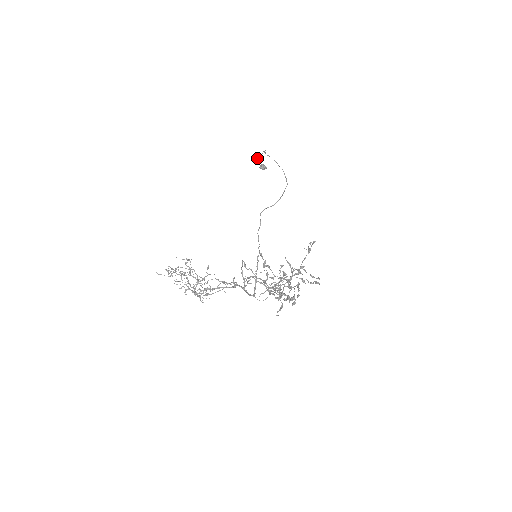
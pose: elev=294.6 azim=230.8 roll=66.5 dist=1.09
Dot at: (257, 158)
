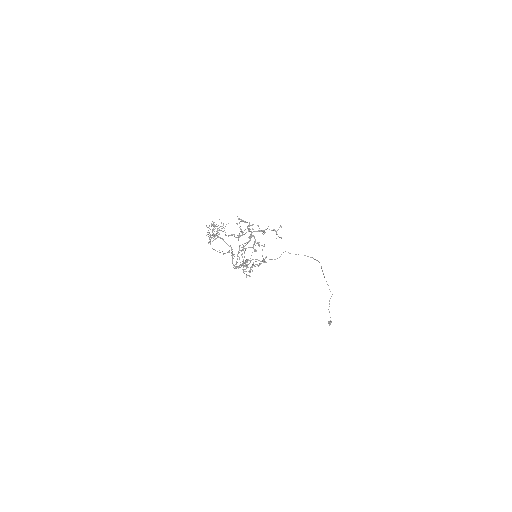
Dot at: occluded
